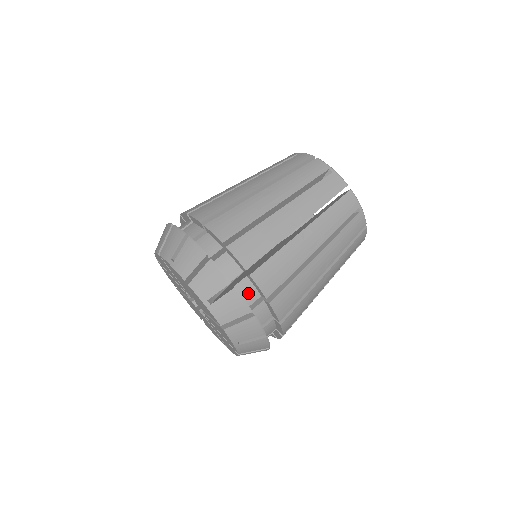
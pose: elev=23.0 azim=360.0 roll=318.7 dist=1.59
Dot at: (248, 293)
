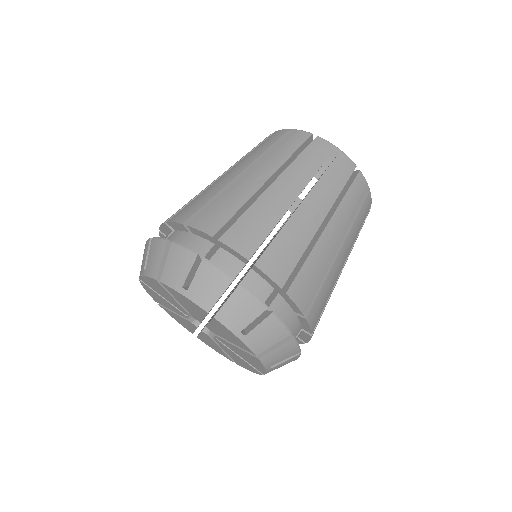
Dot at: occluded
